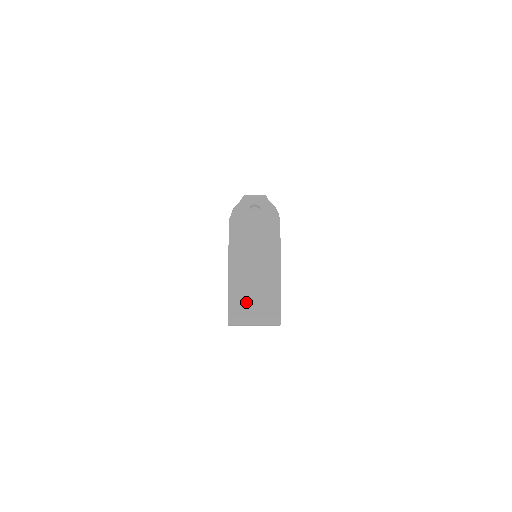
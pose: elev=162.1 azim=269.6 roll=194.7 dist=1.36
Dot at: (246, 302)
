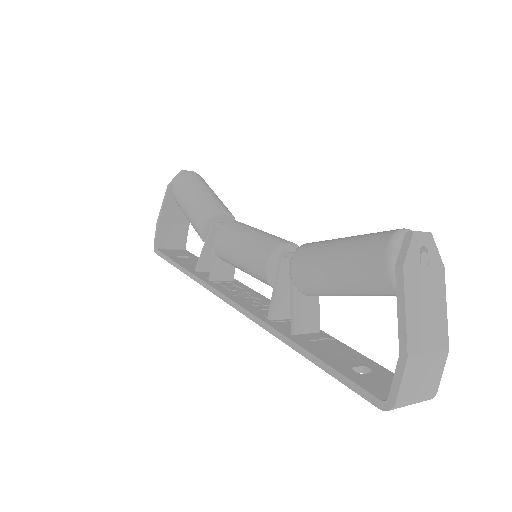
Dot at: (415, 382)
